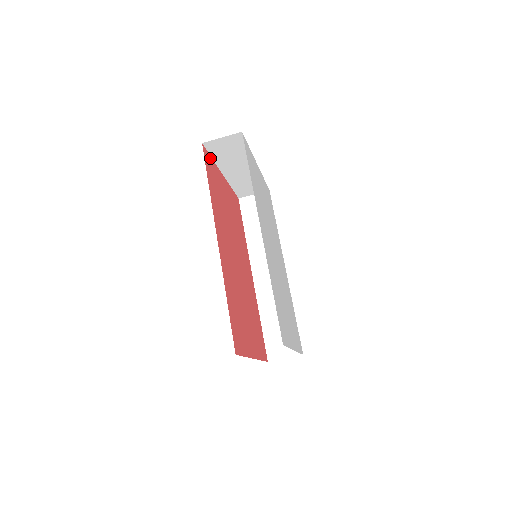
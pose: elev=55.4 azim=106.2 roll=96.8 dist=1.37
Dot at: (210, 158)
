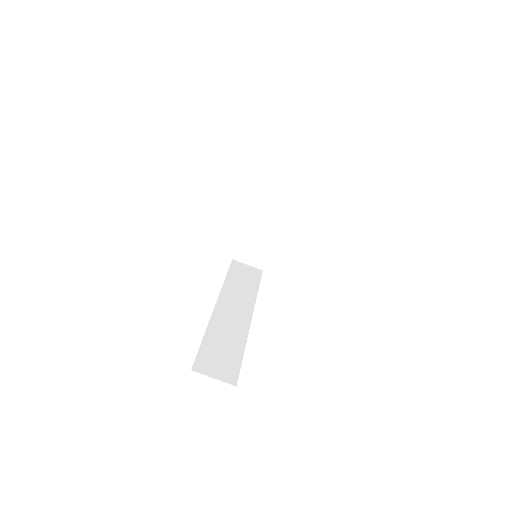
Dot at: (263, 177)
